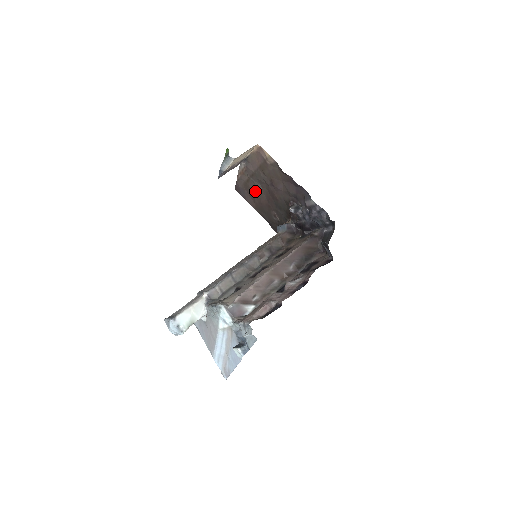
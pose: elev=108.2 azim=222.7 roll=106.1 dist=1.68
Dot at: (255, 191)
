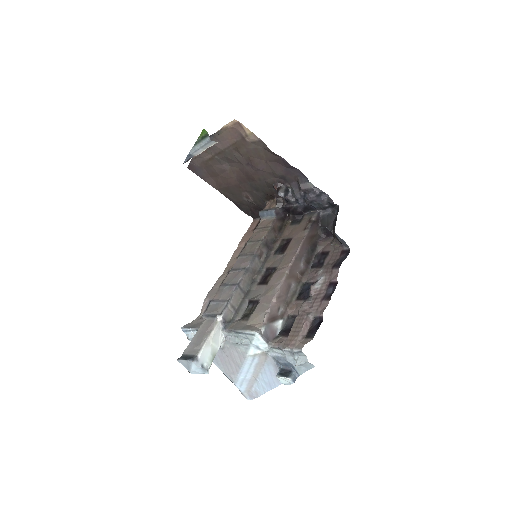
Dot at: (220, 170)
